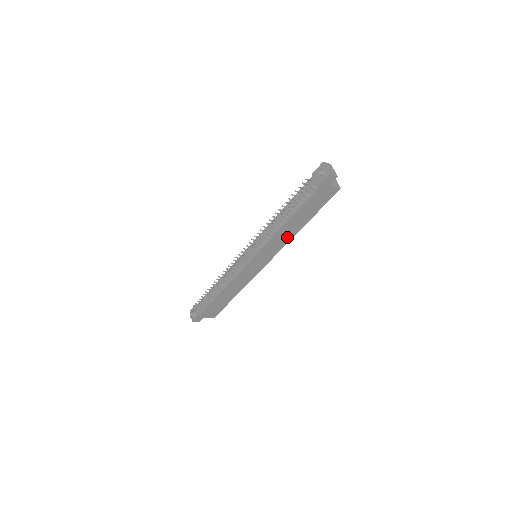
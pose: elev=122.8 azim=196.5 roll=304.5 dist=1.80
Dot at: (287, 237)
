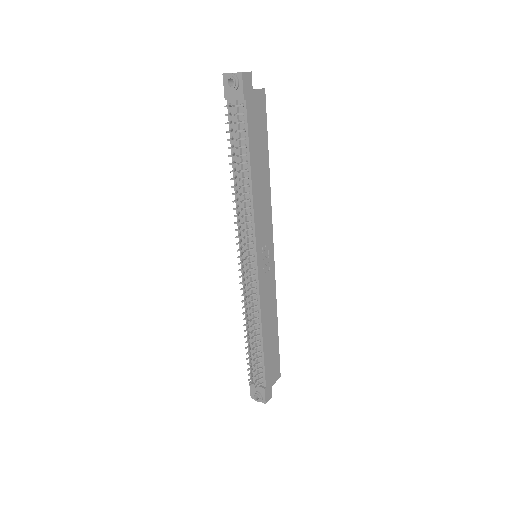
Dot at: (265, 199)
